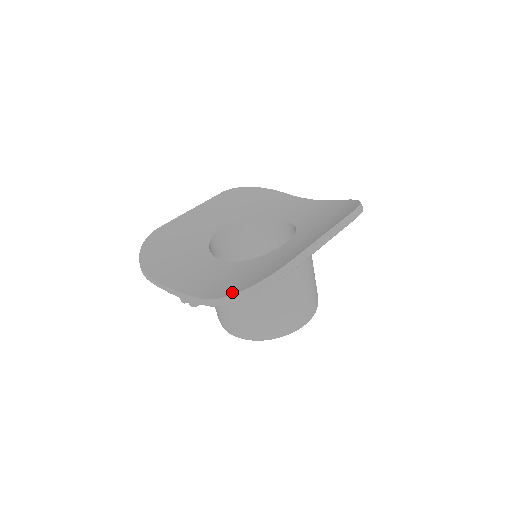
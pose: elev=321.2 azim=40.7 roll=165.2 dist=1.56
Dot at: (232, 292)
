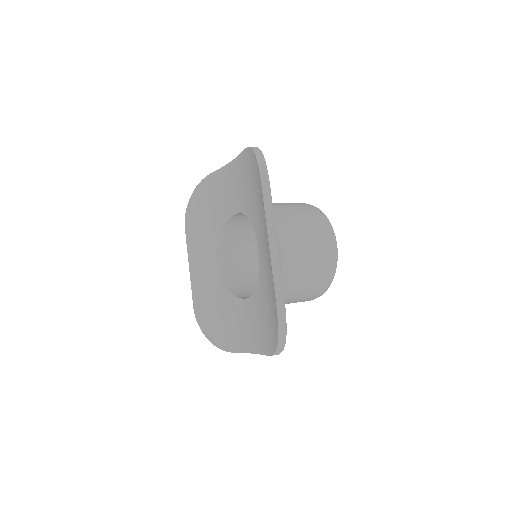
Dot at: (274, 345)
